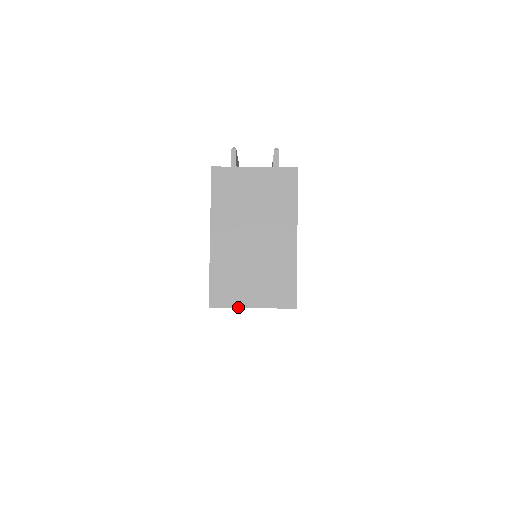
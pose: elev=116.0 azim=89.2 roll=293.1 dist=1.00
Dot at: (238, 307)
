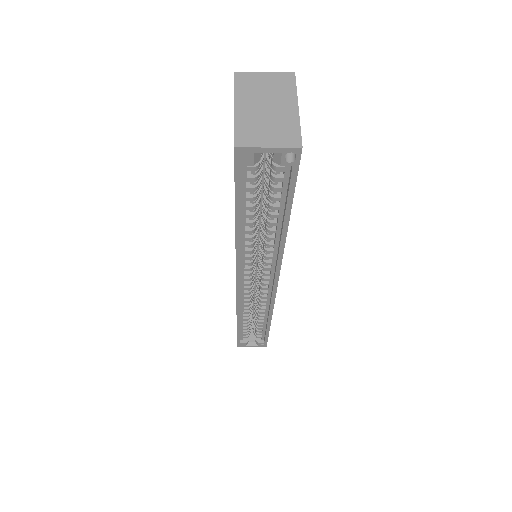
Dot at: (257, 147)
